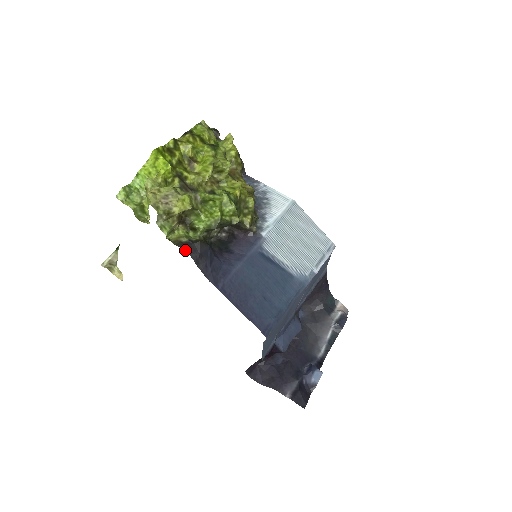
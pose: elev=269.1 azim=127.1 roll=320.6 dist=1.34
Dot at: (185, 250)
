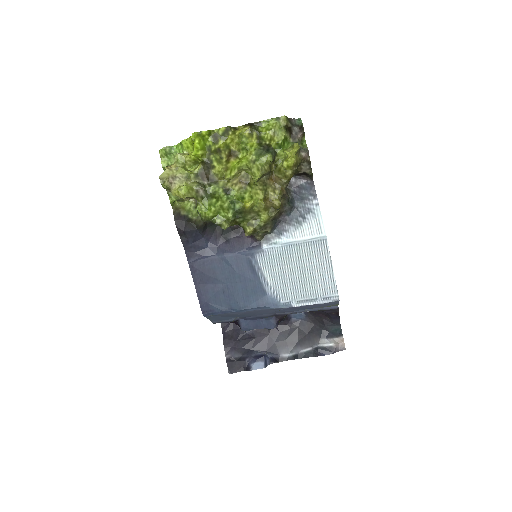
Dot at: (175, 221)
